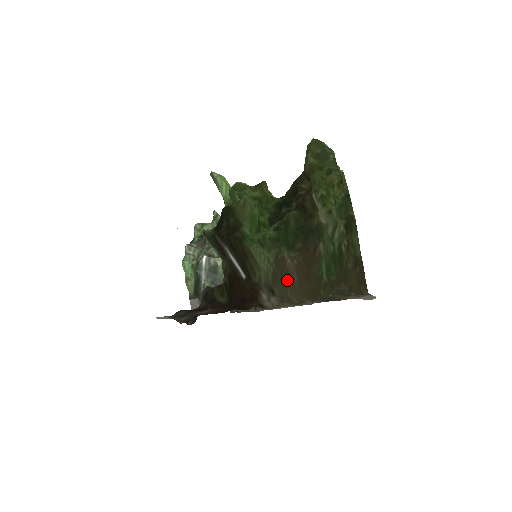
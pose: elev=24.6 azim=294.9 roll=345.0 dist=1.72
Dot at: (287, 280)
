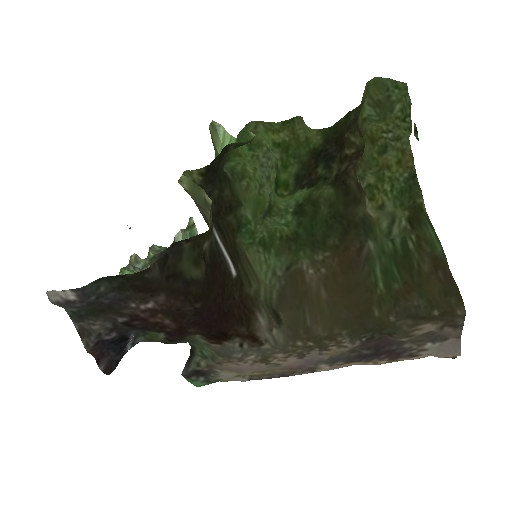
Dot at: (306, 300)
